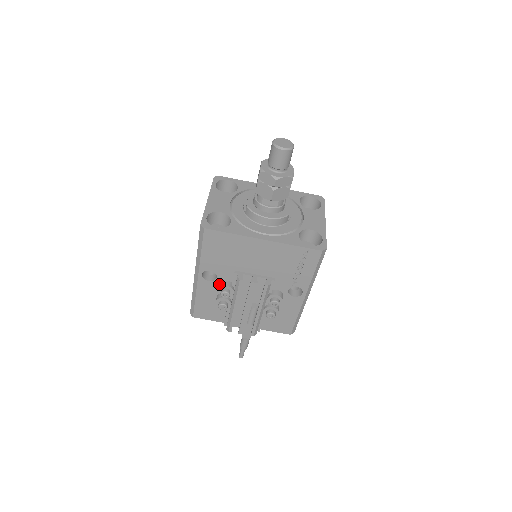
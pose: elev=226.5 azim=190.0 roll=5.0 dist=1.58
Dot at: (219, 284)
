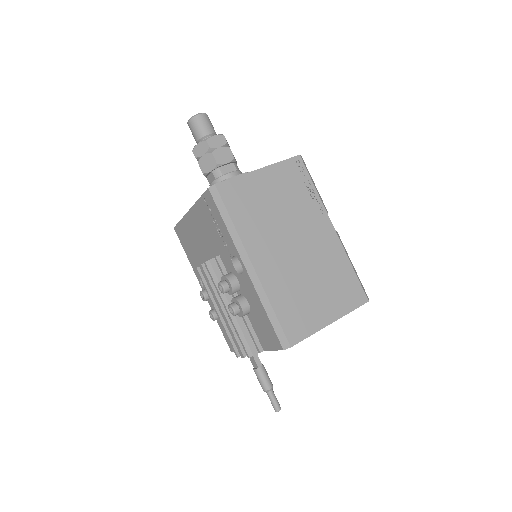
Dot at: occluded
